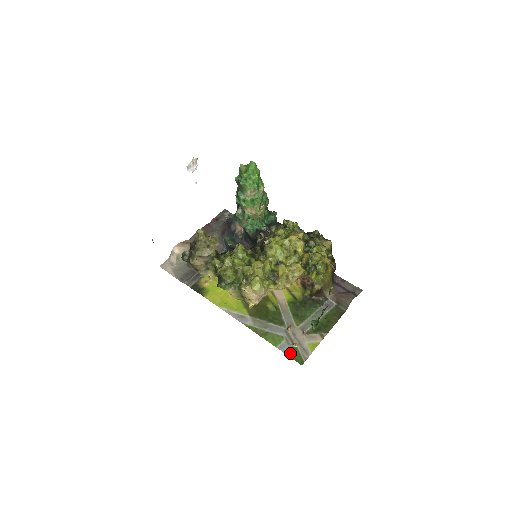
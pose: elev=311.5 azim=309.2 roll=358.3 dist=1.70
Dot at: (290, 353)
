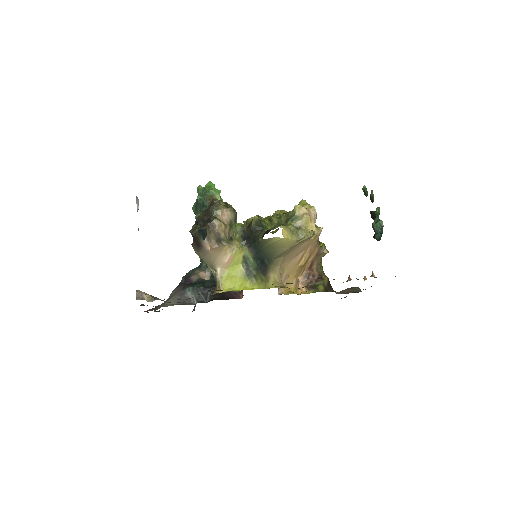
Dot at: occluded
